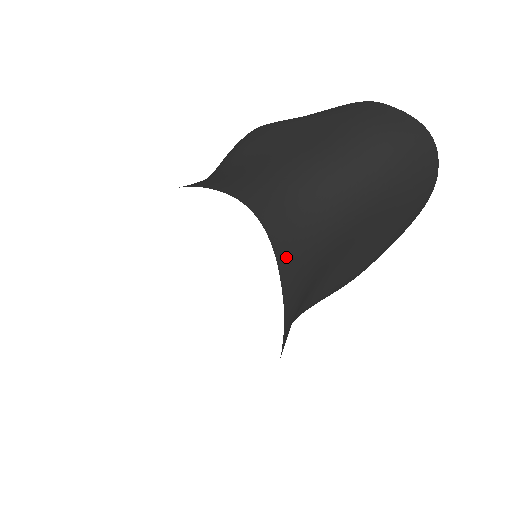
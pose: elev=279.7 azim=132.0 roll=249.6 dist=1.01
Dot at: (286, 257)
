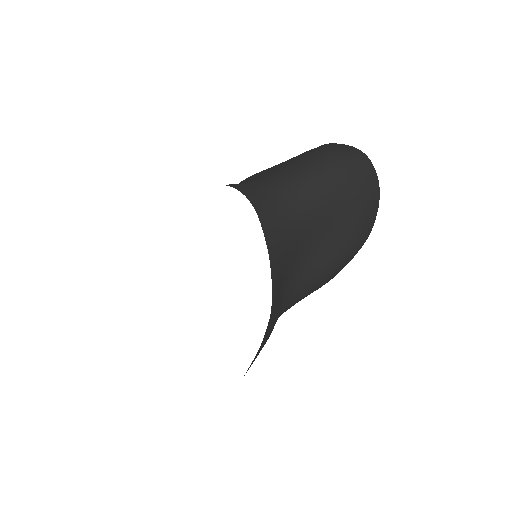
Dot at: (266, 220)
